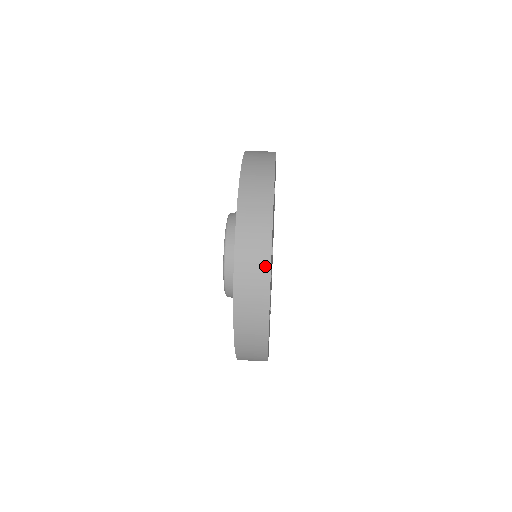
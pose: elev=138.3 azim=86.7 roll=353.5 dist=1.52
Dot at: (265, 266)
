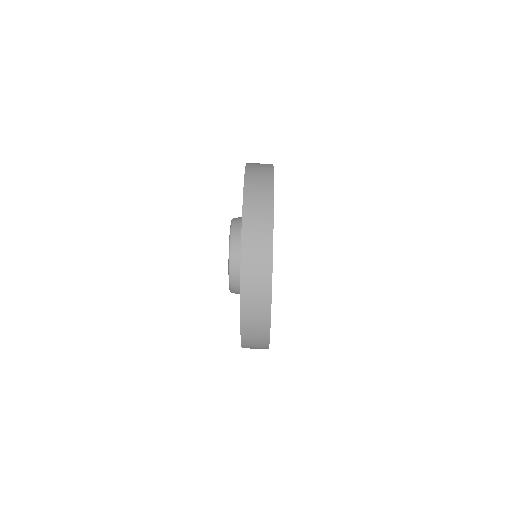
Dot at: (266, 307)
